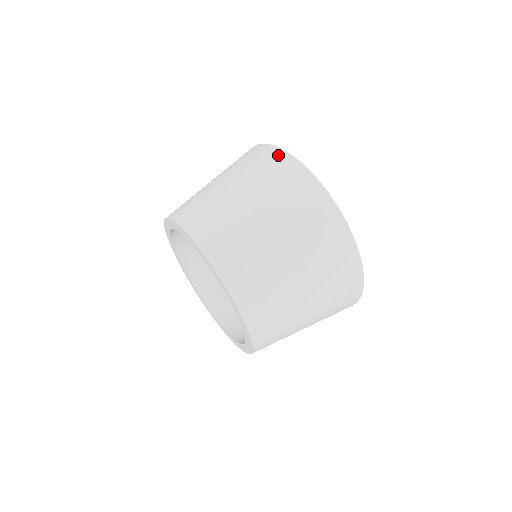
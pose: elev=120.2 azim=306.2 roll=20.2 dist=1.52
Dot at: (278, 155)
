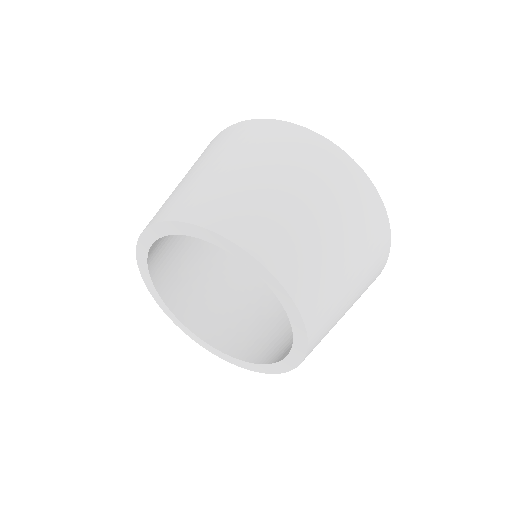
Dot at: (210, 143)
